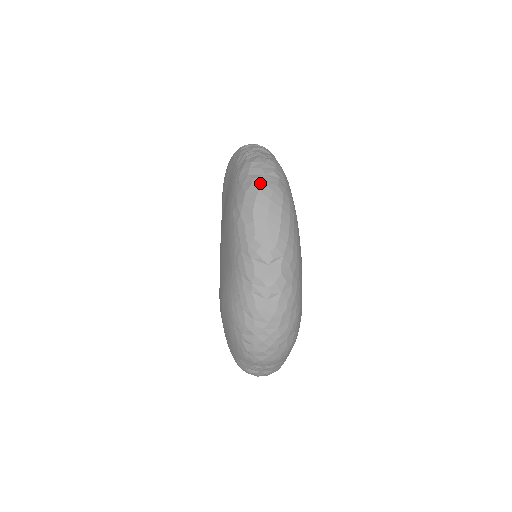
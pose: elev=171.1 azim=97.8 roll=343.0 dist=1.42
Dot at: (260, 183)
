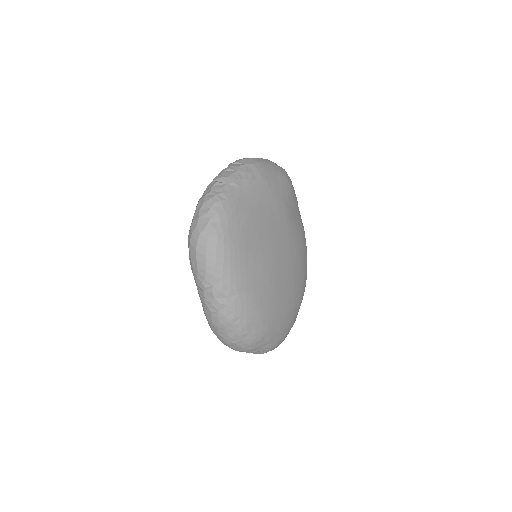
Dot at: (194, 226)
